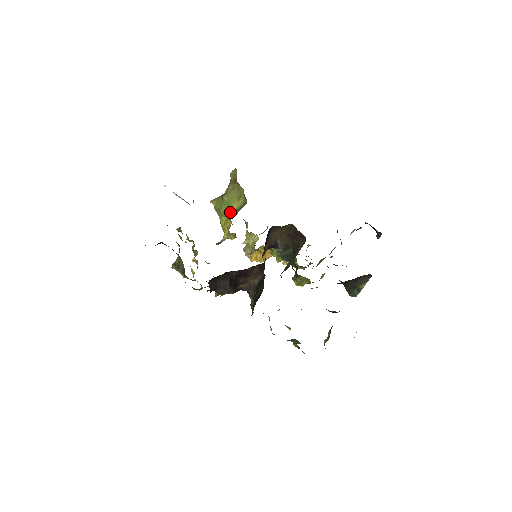
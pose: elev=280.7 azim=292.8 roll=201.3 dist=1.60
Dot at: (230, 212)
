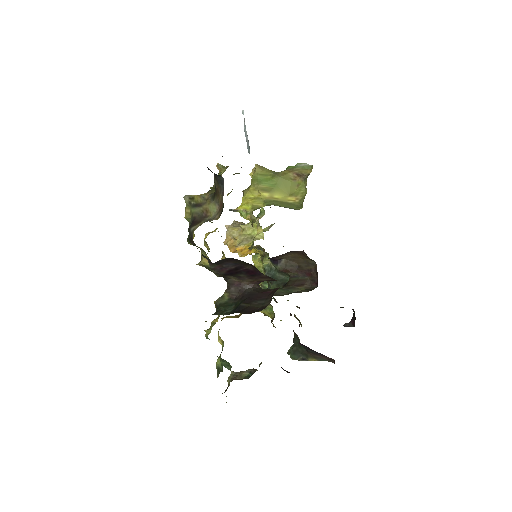
Dot at: (270, 196)
